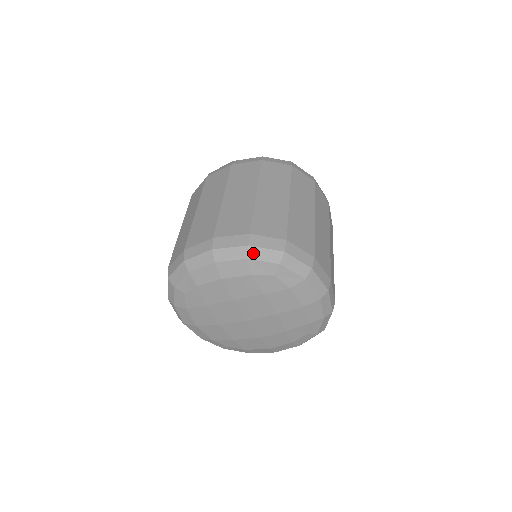
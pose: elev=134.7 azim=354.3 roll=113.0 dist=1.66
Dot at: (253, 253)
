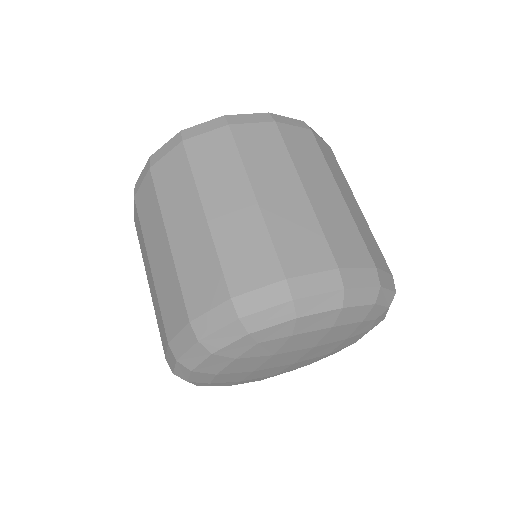
Dot at: (211, 345)
